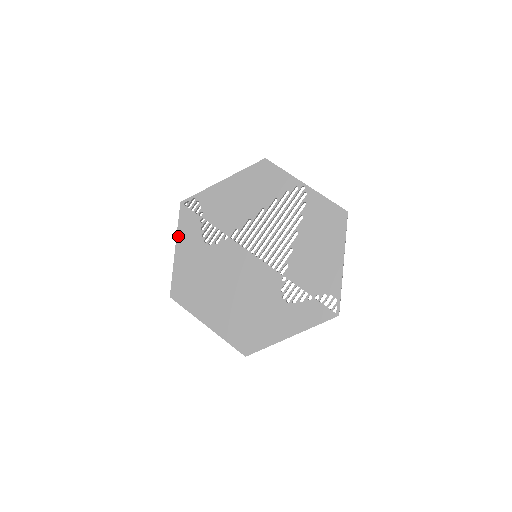
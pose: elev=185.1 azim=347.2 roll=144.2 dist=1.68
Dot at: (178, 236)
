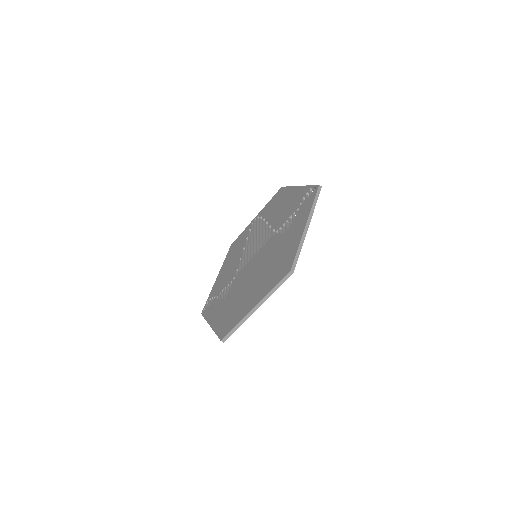
Dot at: (208, 321)
